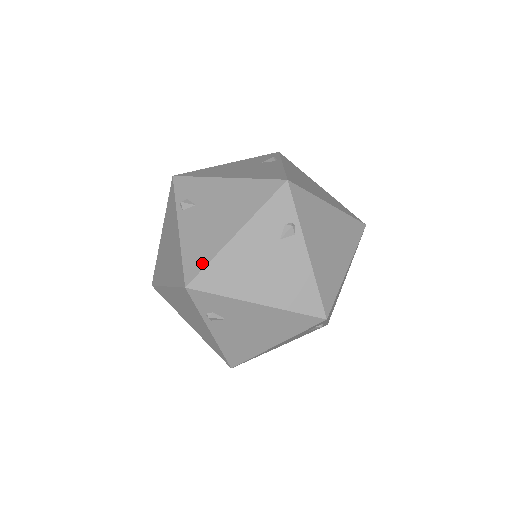
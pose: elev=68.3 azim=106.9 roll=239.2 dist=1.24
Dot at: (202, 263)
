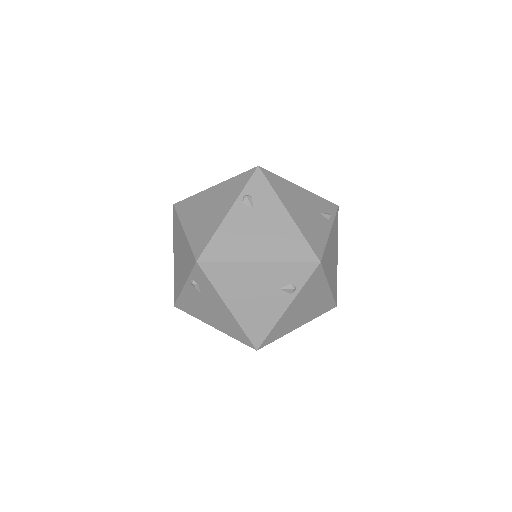
Dot at: (274, 174)
